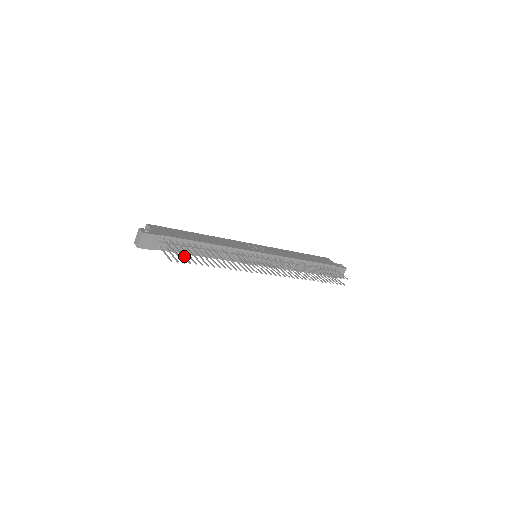
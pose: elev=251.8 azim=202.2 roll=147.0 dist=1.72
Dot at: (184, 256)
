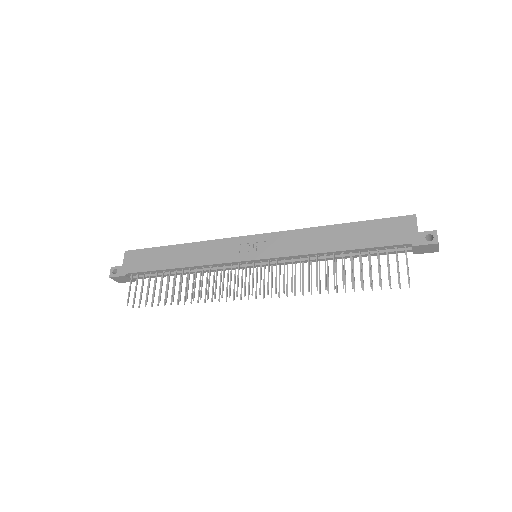
Dot at: occluded
